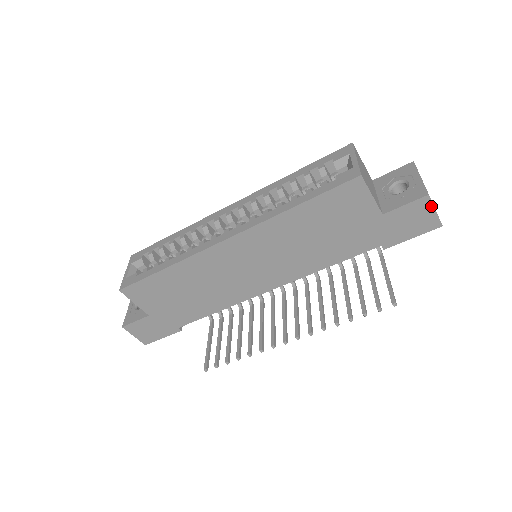
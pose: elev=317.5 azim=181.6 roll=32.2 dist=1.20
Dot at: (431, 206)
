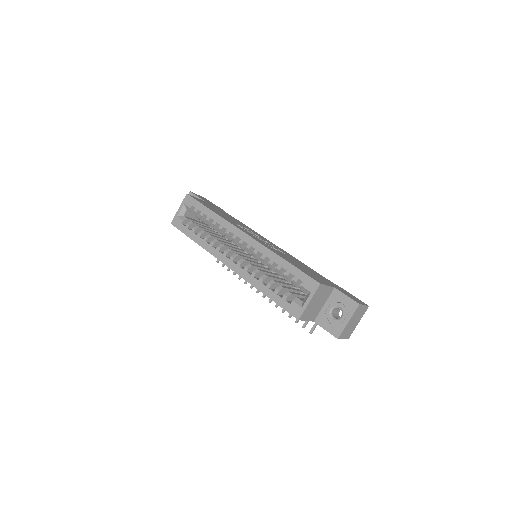
Dot at: (340, 338)
